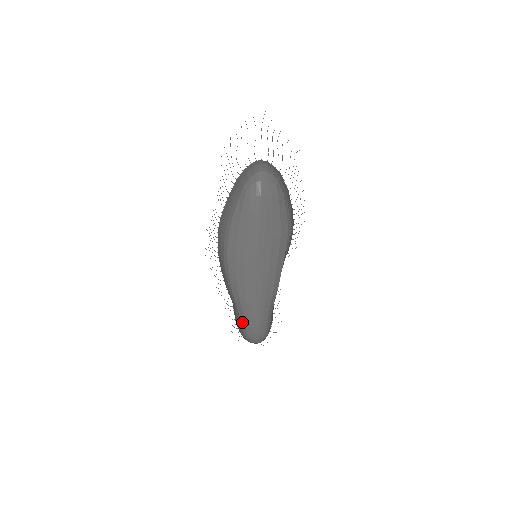
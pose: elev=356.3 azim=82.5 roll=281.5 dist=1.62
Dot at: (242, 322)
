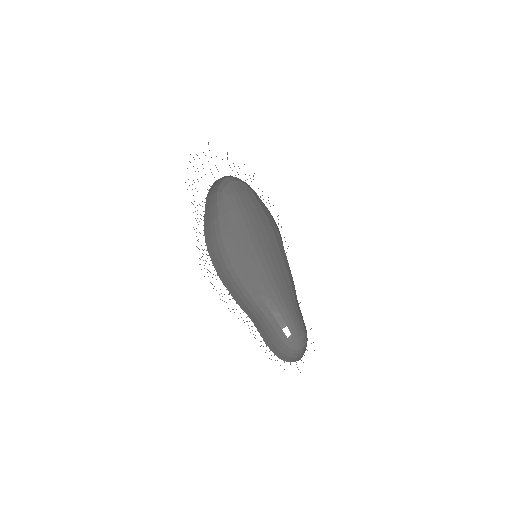
Dot at: (275, 326)
